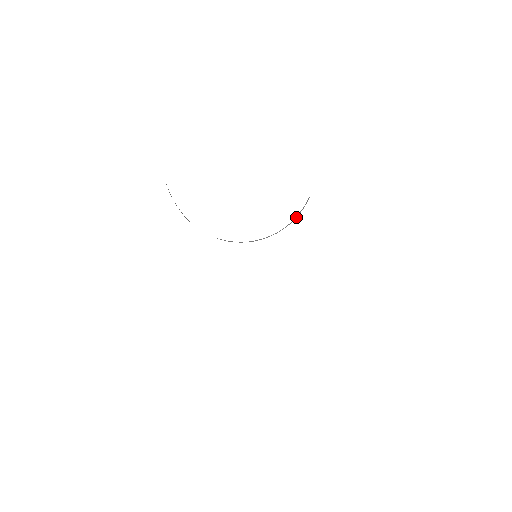
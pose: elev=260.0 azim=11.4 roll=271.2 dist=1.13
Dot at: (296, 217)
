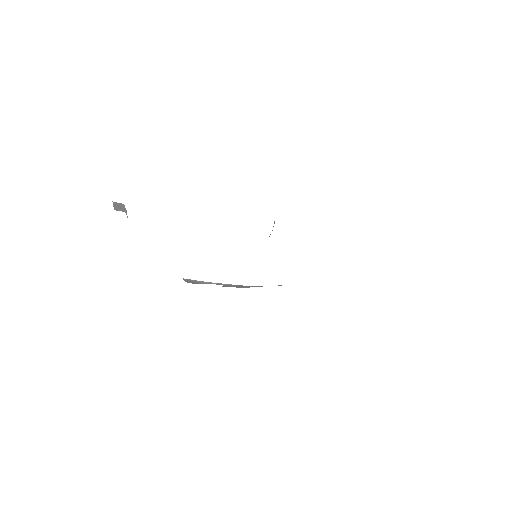
Dot at: occluded
